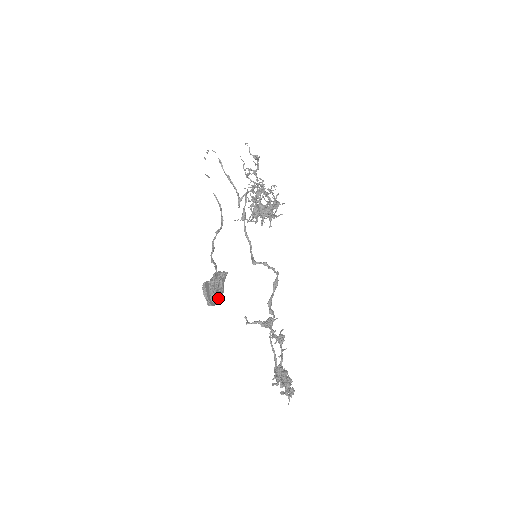
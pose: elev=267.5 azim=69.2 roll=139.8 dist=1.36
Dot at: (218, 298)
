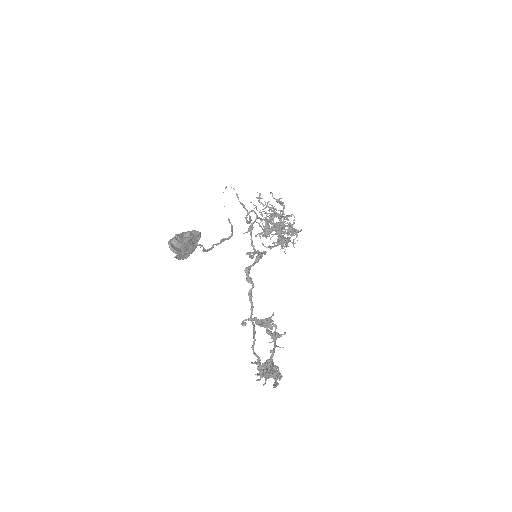
Dot at: (179, 242)
